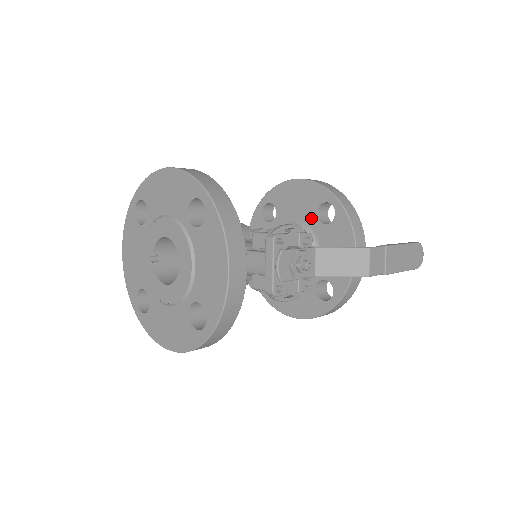
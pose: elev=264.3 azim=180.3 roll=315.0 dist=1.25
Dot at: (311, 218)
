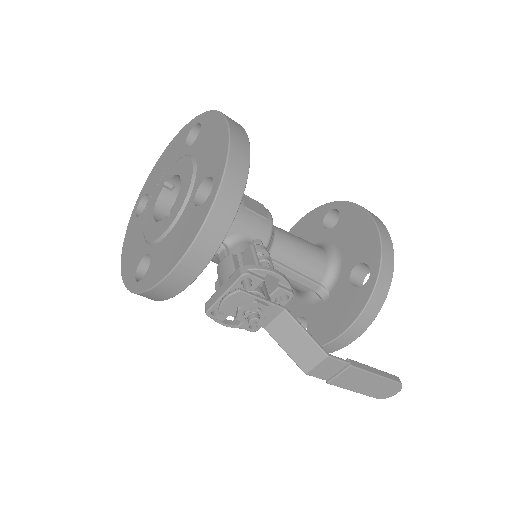
Dot at: (348, 264)
